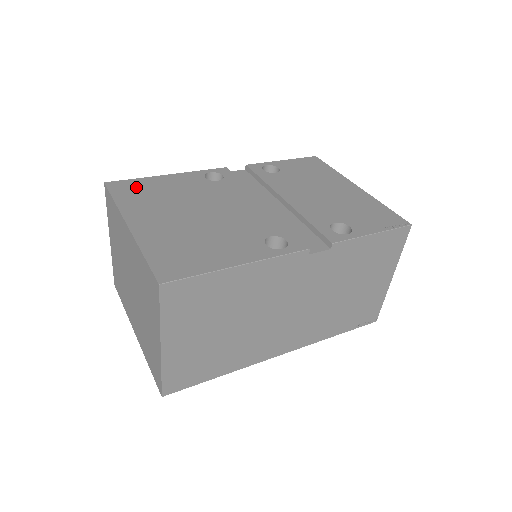
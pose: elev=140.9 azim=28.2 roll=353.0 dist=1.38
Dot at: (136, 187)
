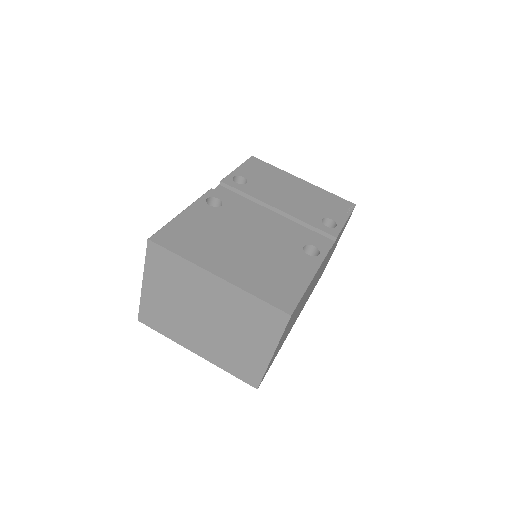
Dot at: (177, 235)
